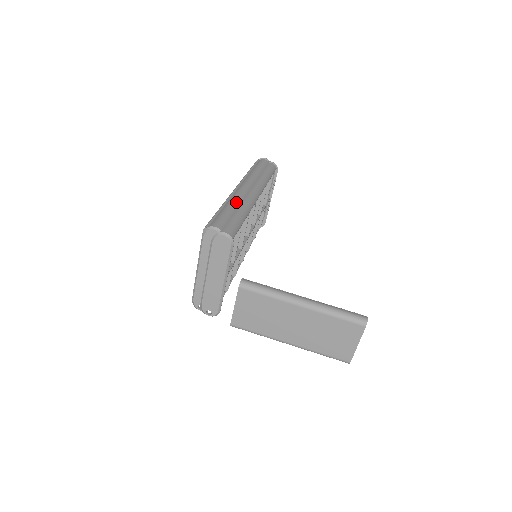
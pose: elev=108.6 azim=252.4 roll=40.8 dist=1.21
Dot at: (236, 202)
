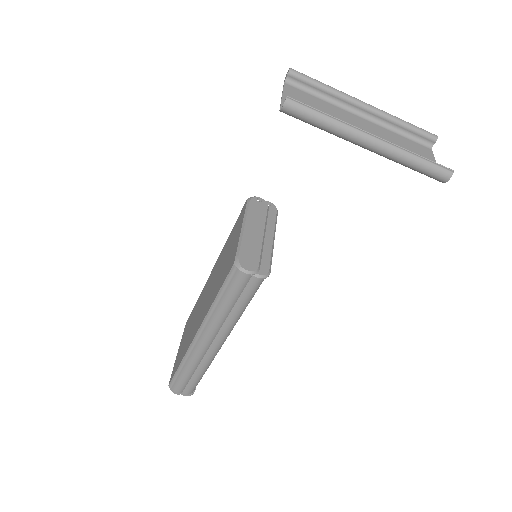
Dot at: (194, 365)
